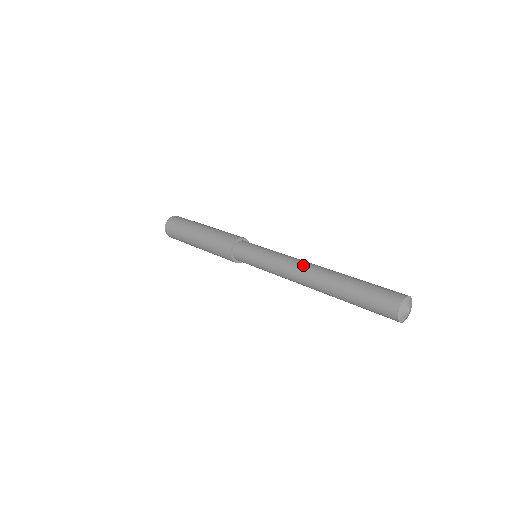
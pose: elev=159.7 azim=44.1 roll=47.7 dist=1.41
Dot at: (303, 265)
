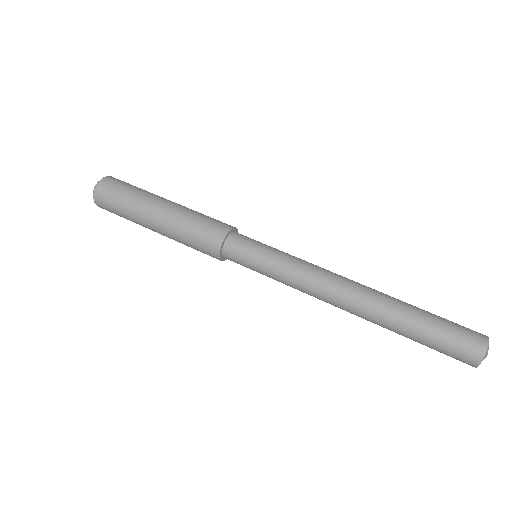
Dot at: (343, 278)
